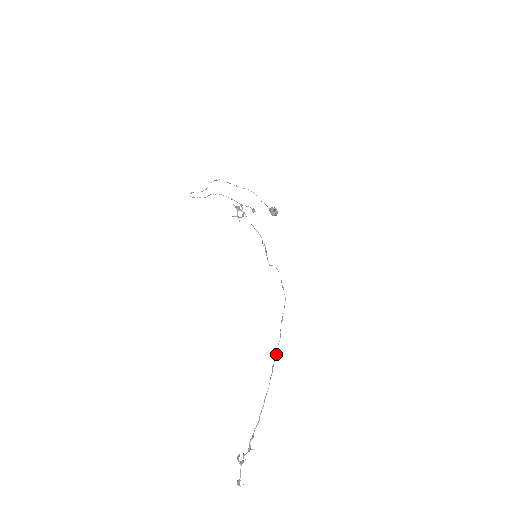
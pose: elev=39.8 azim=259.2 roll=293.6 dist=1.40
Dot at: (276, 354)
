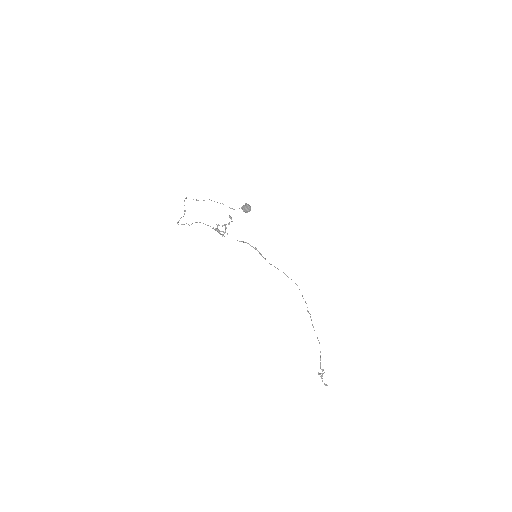
Dot at: (310, 316)
